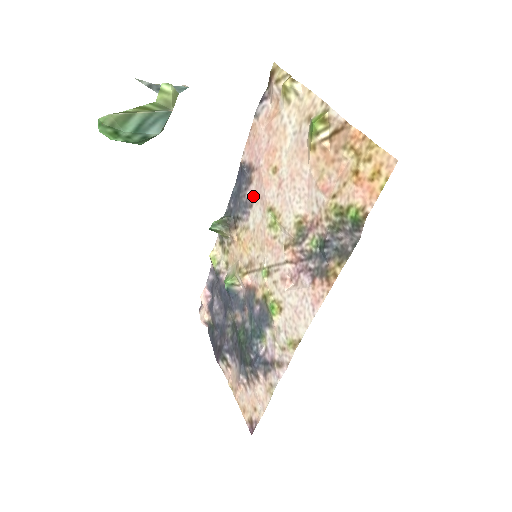
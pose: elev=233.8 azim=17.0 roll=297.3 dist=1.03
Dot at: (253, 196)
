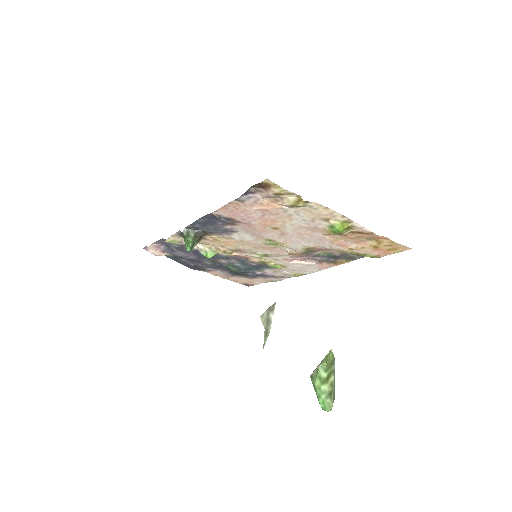
Dot at: (238, 230)
